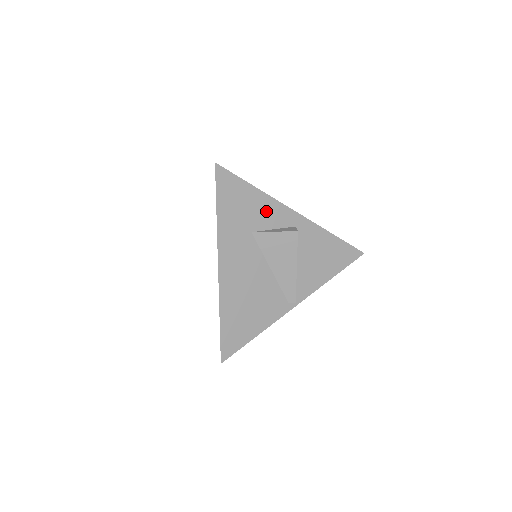
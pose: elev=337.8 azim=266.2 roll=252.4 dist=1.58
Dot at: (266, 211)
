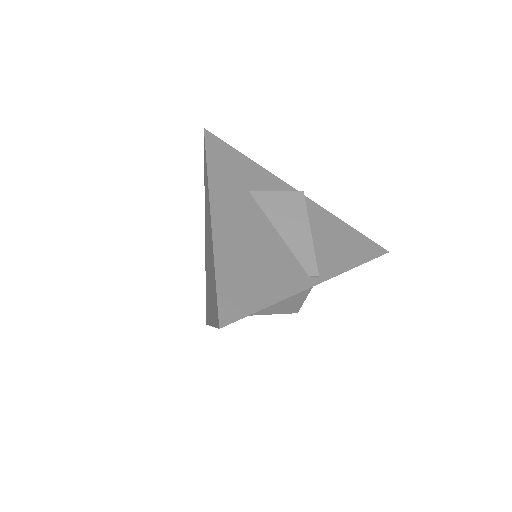
Dot at: (263, 180)
